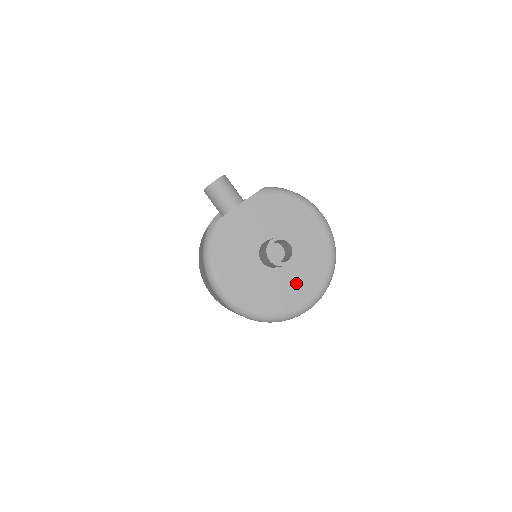
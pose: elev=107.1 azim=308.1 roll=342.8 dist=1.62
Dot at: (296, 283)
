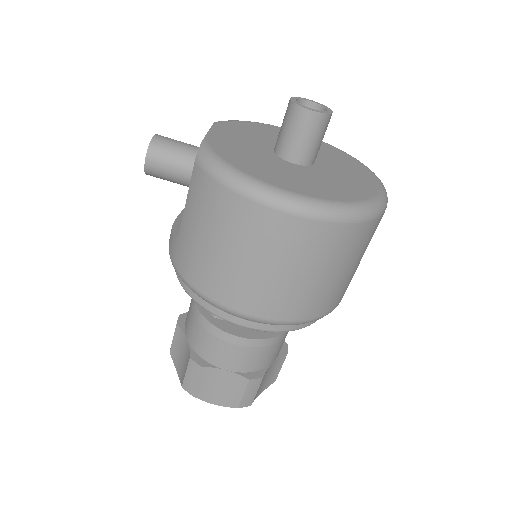
Dot at: (347, 172)
